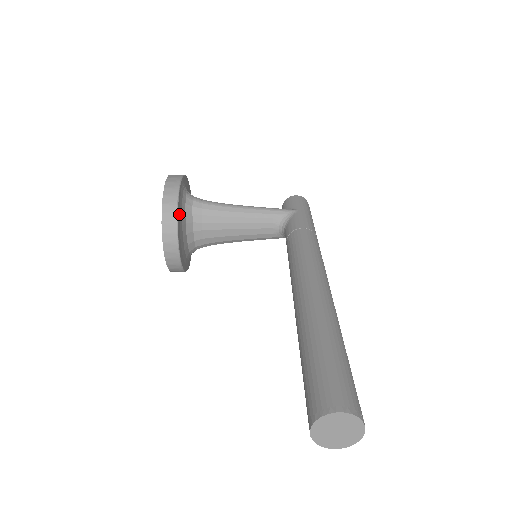
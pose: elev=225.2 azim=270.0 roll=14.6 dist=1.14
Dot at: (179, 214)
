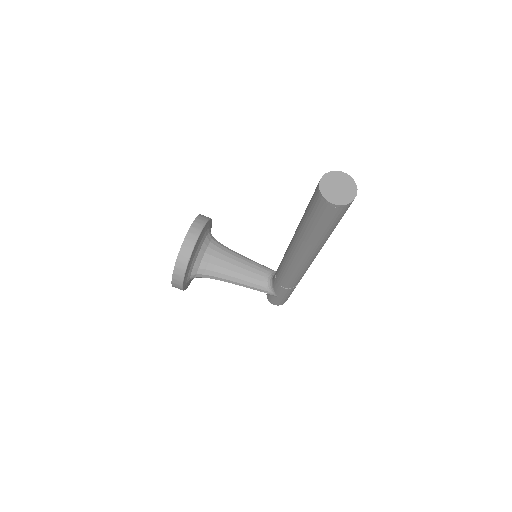
Dot at: (206, 227)
